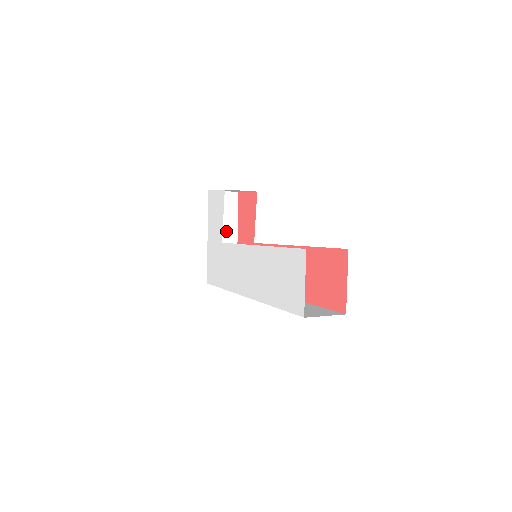
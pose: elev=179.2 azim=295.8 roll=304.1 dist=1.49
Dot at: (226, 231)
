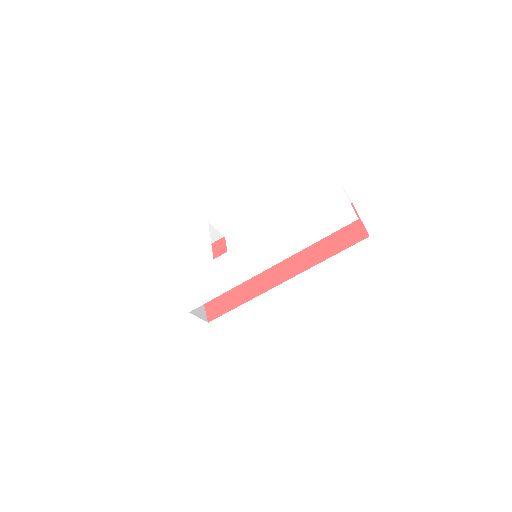
Dot at: occluded
